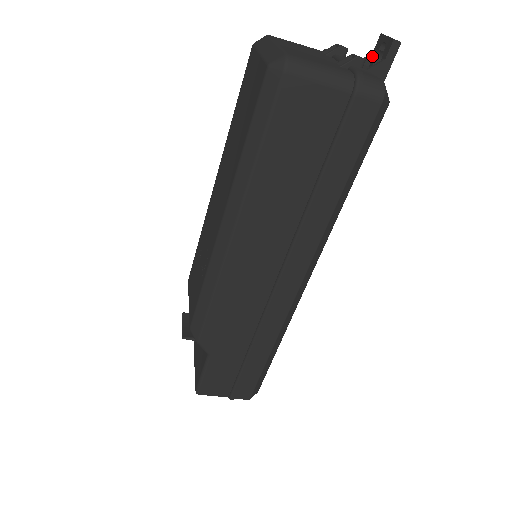
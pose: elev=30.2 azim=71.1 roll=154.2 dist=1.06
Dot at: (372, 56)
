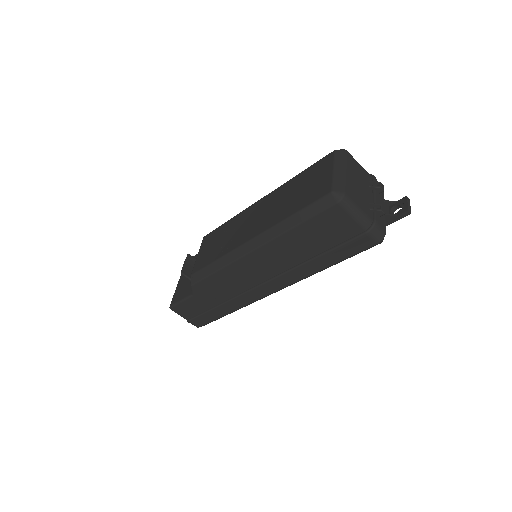
Dot at: (394, 203)
